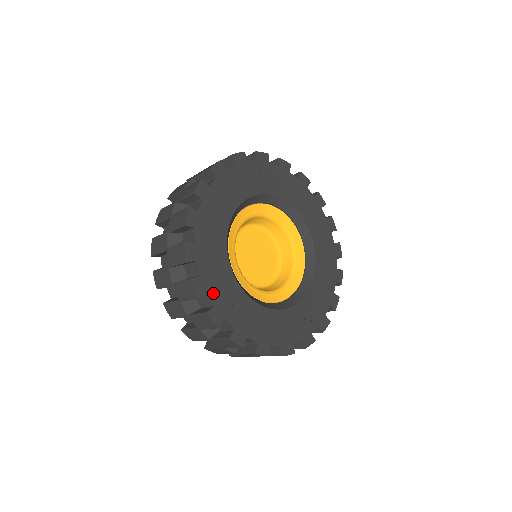
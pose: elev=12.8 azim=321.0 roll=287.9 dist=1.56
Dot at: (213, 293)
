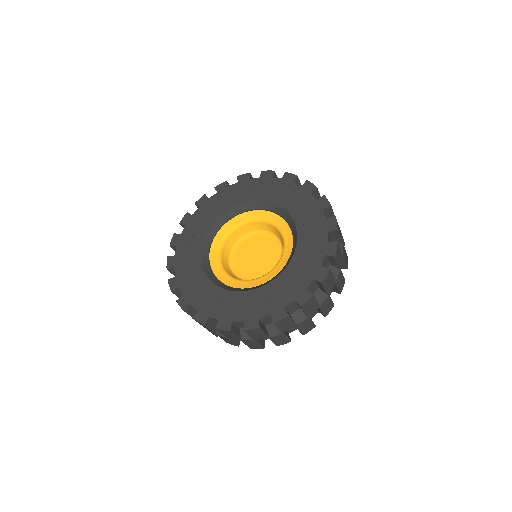
Dot at: (188, 228)
